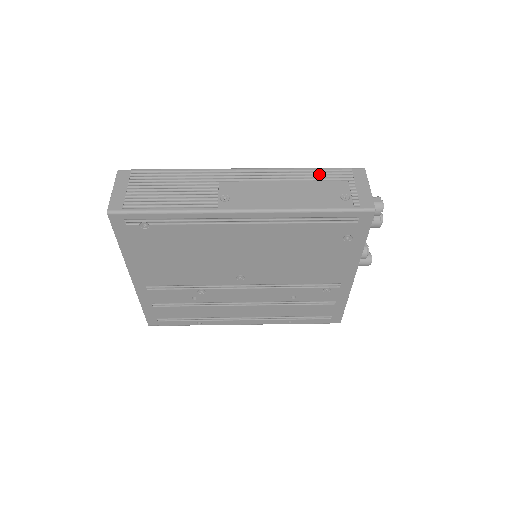
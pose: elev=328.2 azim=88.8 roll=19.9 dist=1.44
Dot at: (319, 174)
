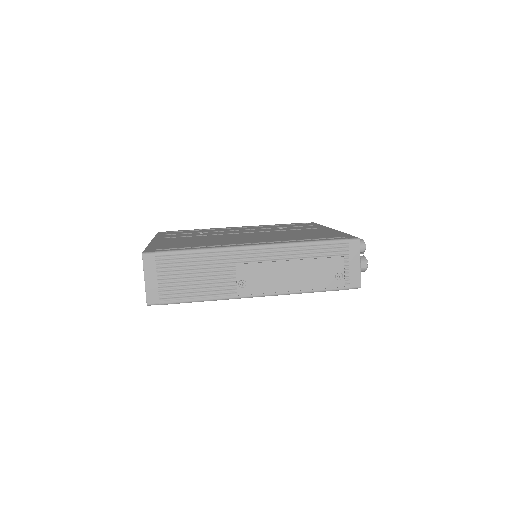
Dot at: (321, 250)
